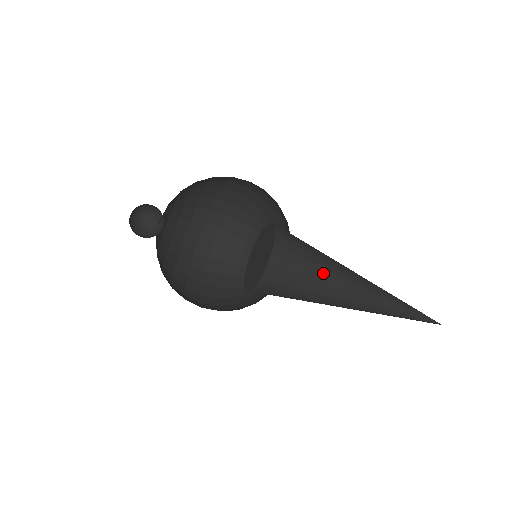
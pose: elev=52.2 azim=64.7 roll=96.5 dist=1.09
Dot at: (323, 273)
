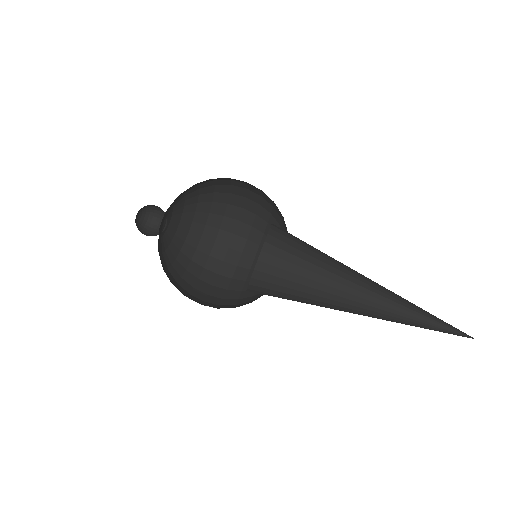
Dot at: (324, 261)
